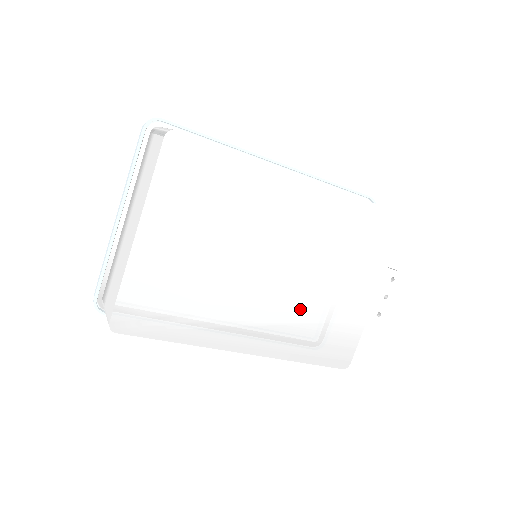
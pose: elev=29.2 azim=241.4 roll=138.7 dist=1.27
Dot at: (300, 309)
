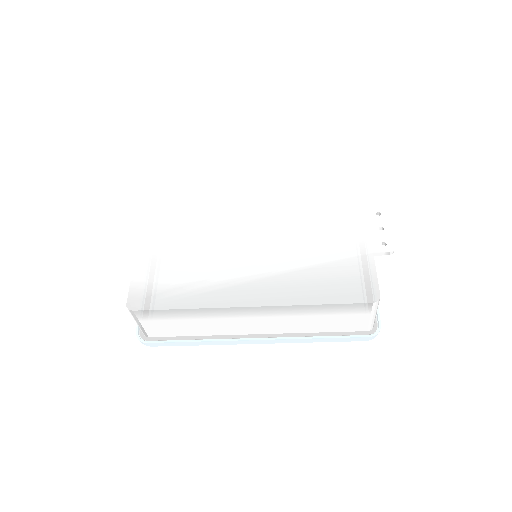
Dot at: (293, 258)
